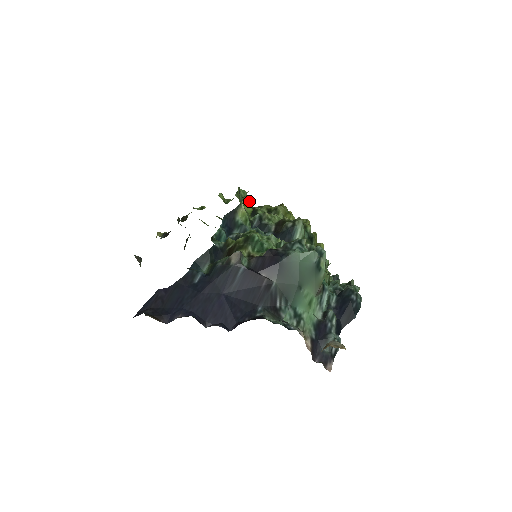
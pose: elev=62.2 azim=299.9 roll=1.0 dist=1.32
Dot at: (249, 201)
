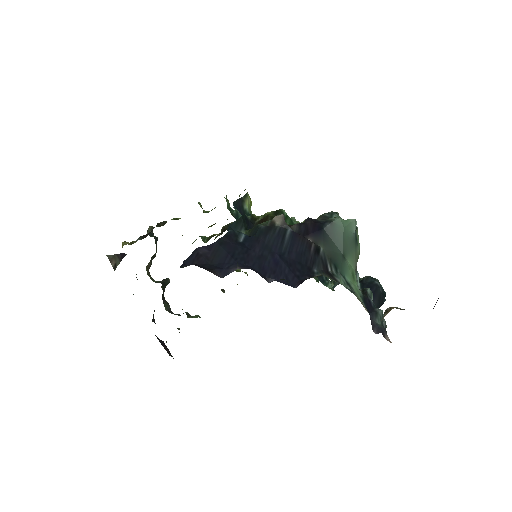
Dot at: (249, 197)
